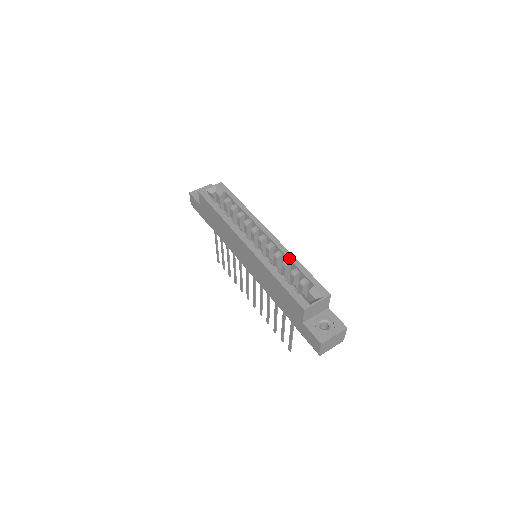
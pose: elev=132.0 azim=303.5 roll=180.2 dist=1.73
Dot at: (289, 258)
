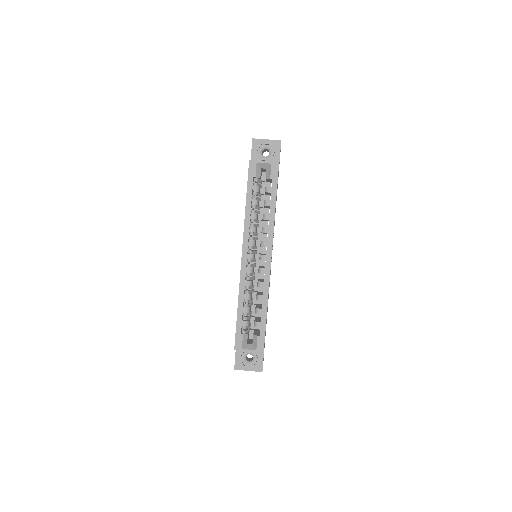
Dot at: (263, 297)
